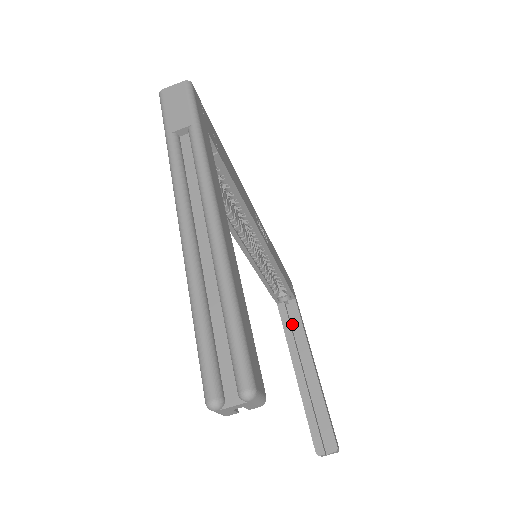
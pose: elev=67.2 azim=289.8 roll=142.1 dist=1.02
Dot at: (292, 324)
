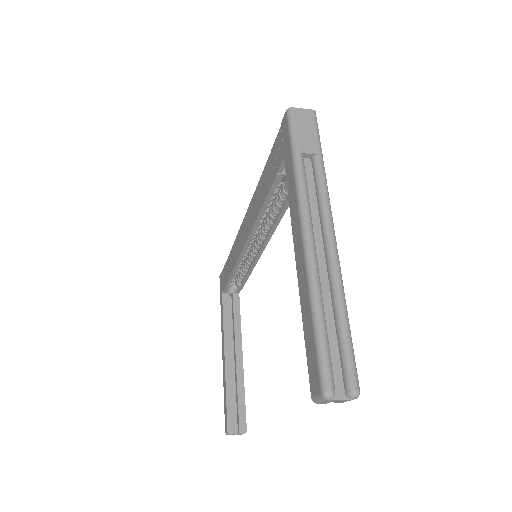
Dot at: (230, 315)
